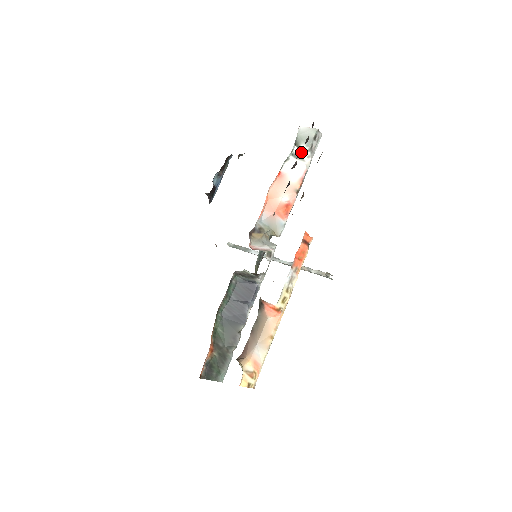
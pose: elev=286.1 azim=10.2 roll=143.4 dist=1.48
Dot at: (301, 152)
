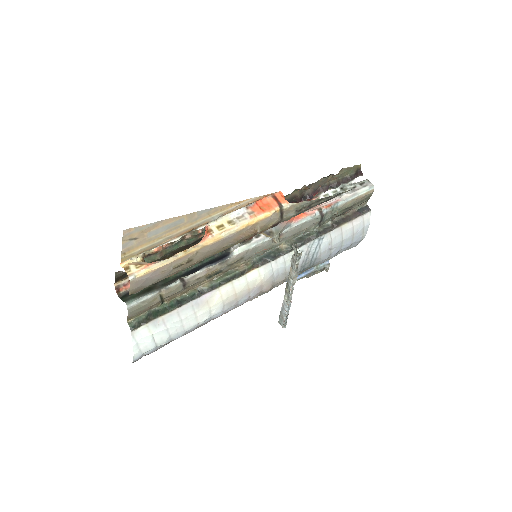
Dot at: occluded
